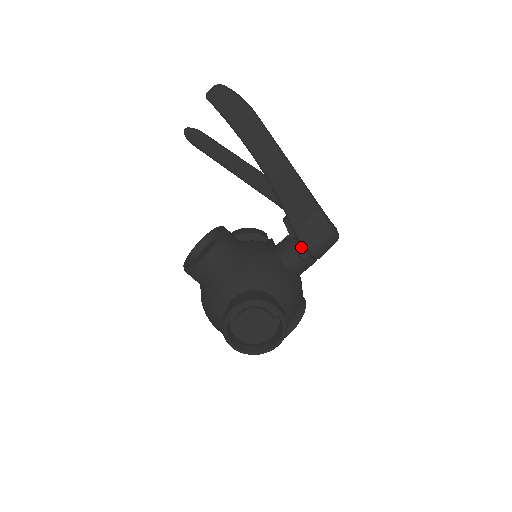
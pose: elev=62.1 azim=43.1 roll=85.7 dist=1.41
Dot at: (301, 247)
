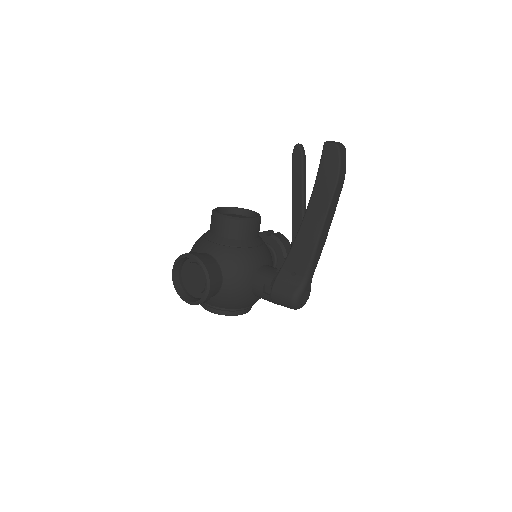
Dot at: (271, 283)
